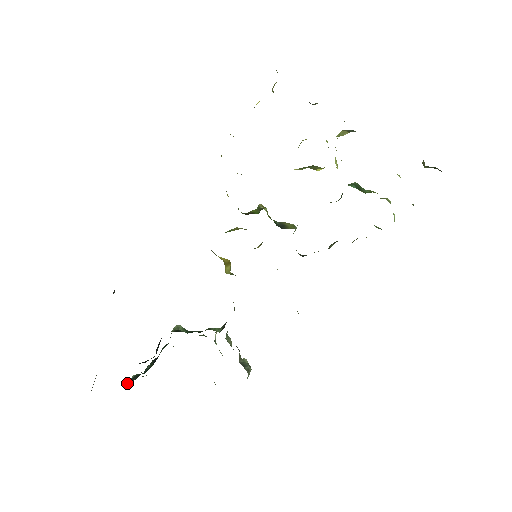
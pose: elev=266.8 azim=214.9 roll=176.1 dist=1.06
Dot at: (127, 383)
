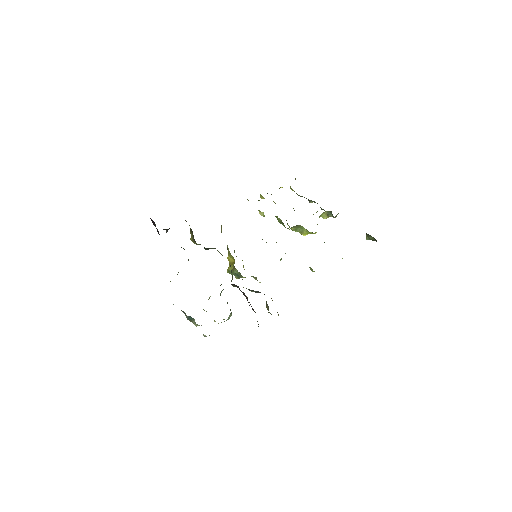
Dot at: occluded
